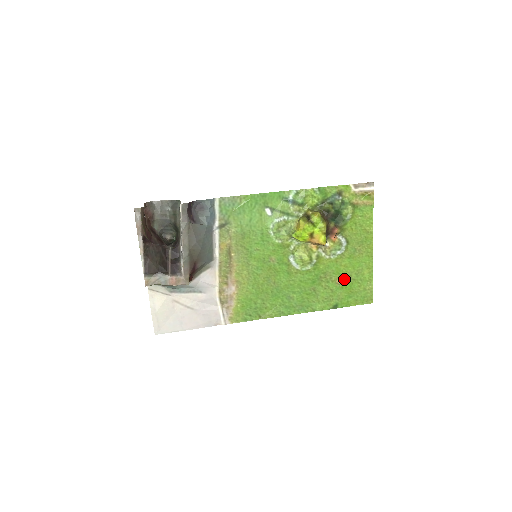
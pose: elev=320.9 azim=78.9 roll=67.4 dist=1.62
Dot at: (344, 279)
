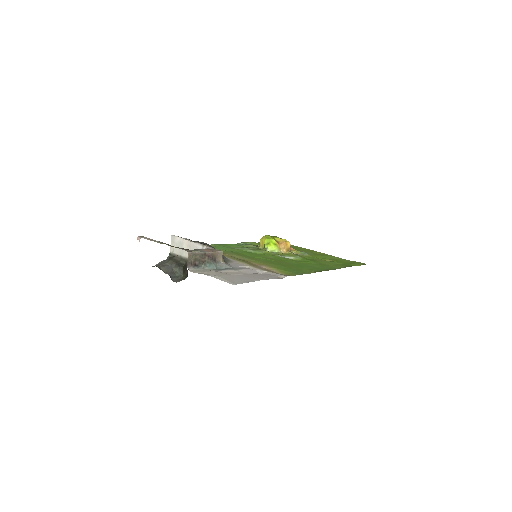
Dot at: (330, 261)
